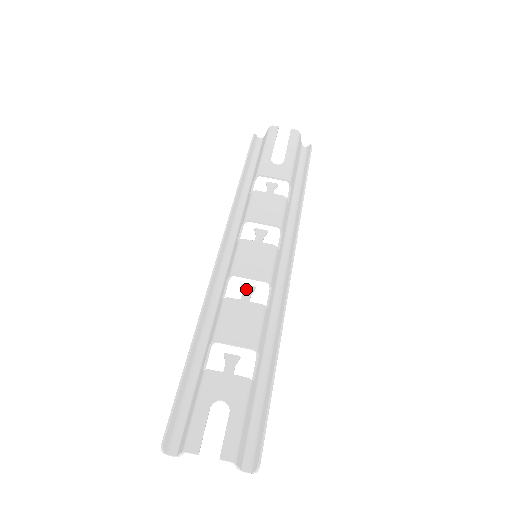
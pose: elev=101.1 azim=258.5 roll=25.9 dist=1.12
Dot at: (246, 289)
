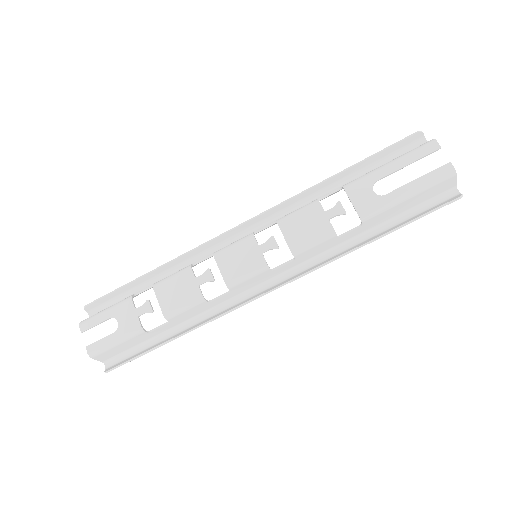
Dot at: (207, 275)
